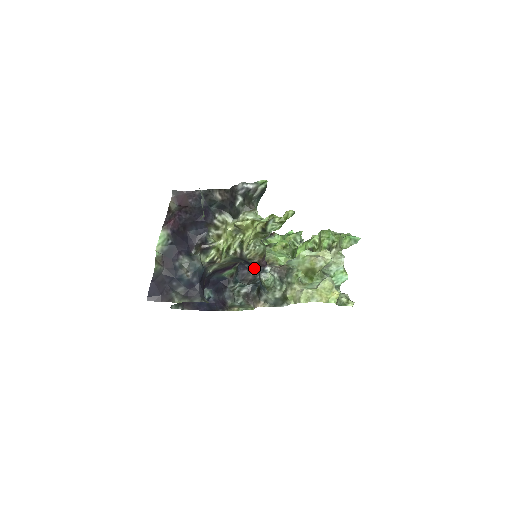
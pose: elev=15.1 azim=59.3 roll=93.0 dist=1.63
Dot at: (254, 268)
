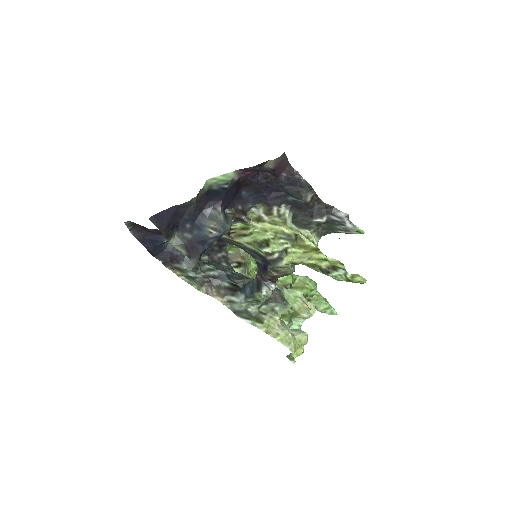
Dot at: (224, 251)
